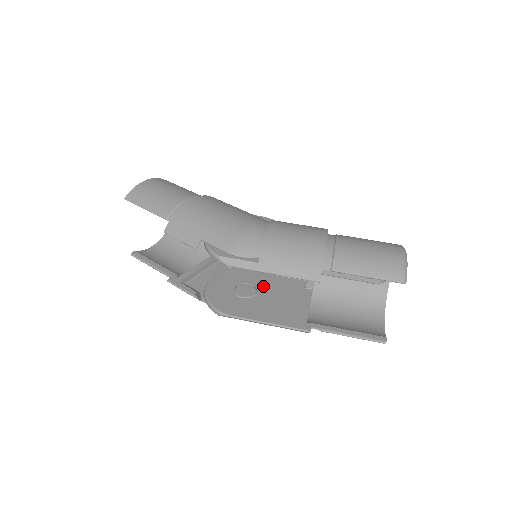
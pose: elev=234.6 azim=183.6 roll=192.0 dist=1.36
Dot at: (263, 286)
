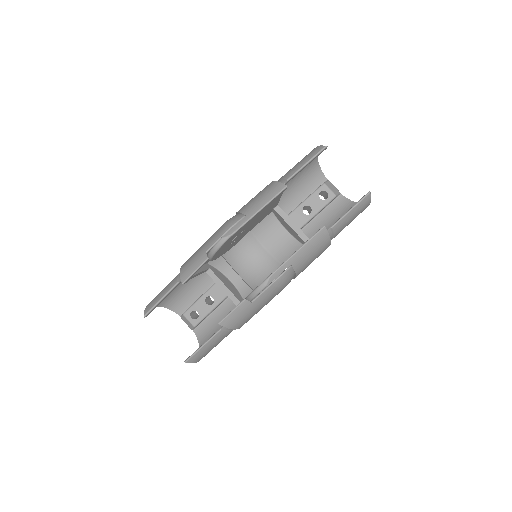
Dot at: occluded
